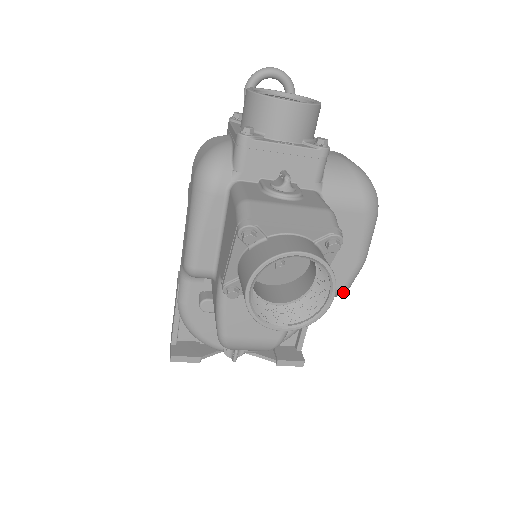
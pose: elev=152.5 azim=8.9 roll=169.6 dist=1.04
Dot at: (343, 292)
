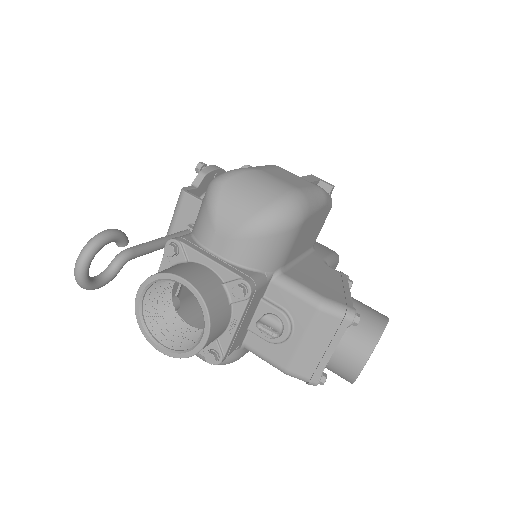
Dot at: occluded
